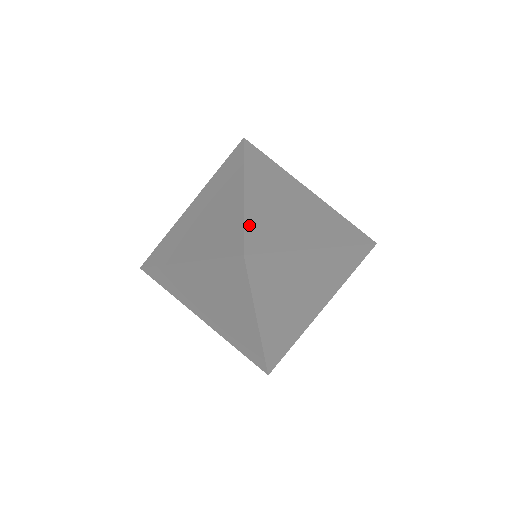
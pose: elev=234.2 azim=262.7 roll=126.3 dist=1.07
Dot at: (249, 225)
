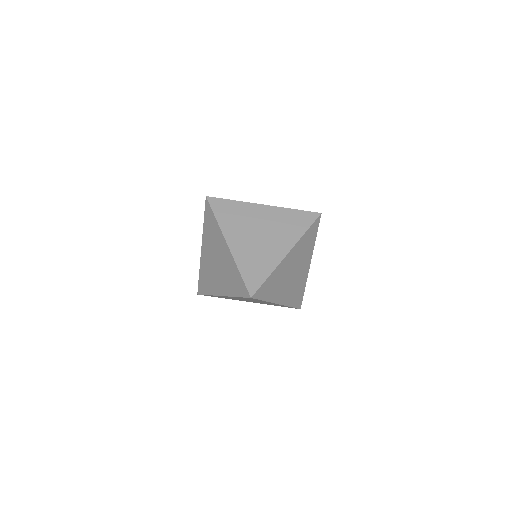
Dot at: occluded
